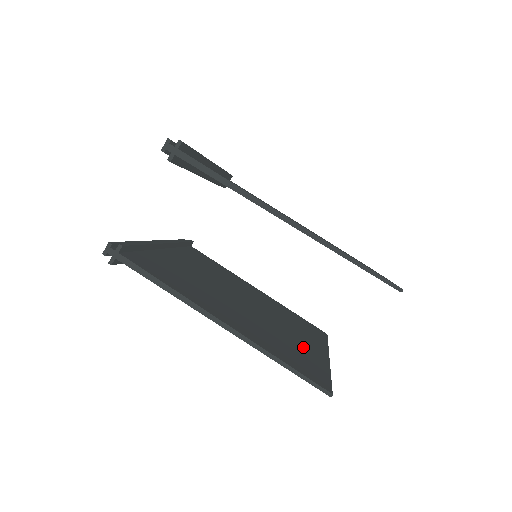
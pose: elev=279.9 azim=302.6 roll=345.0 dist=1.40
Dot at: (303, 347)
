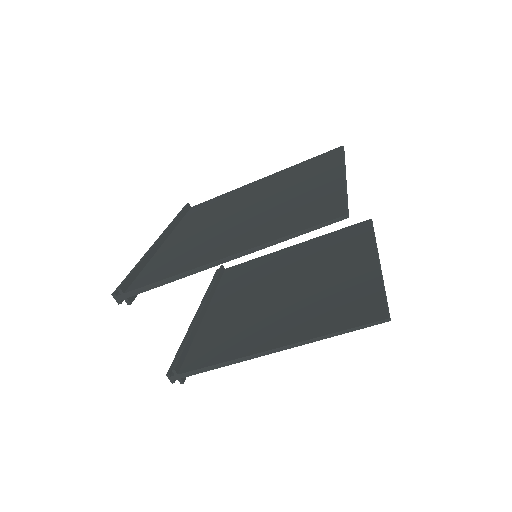
Dot at: (350, 280)
